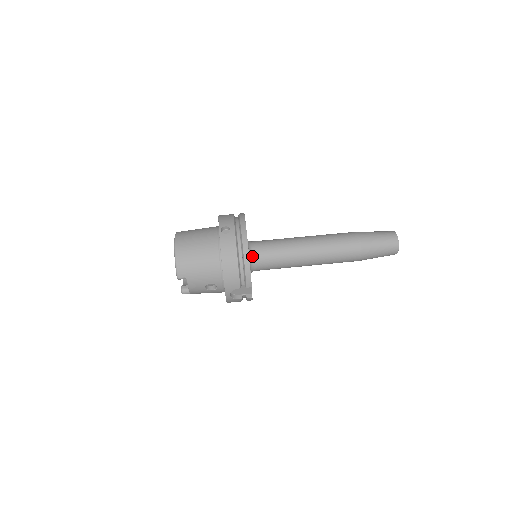
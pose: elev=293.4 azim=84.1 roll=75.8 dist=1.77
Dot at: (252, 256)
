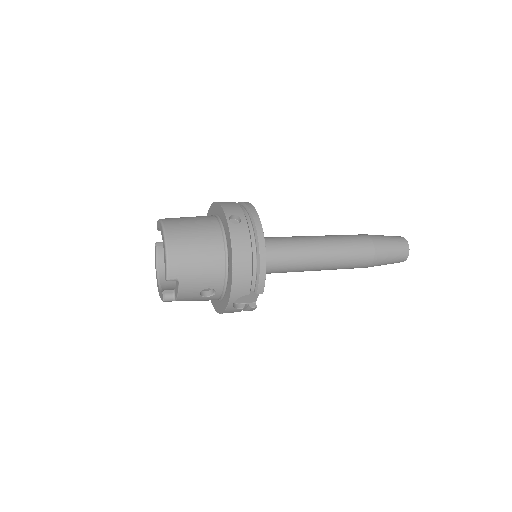
Dot at: occluded
